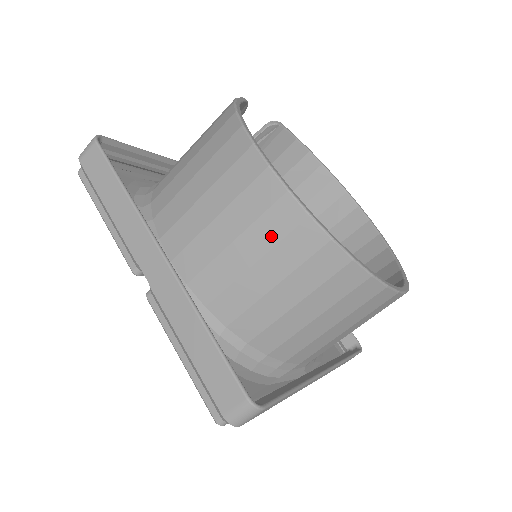
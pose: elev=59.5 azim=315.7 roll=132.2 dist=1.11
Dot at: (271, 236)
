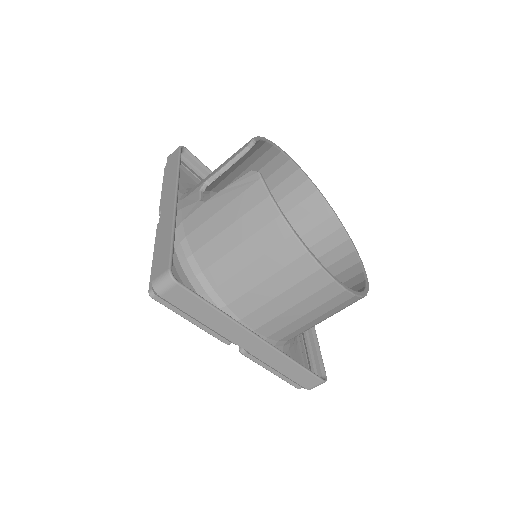
Dot at: (329, 308)
